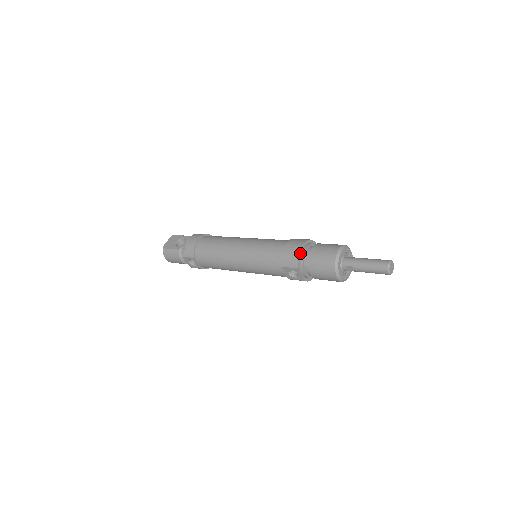
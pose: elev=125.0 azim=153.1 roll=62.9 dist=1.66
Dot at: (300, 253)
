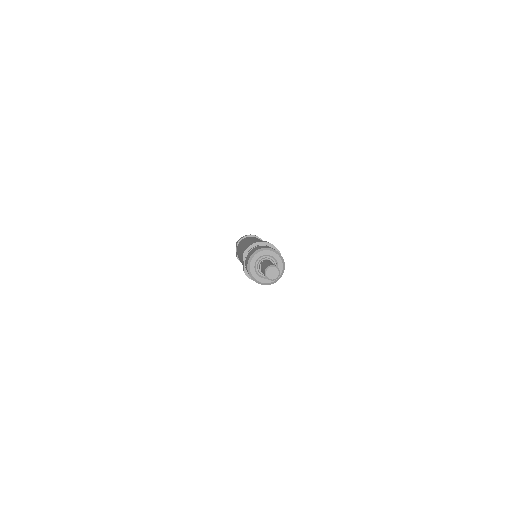
Dot at: (255, 245)
